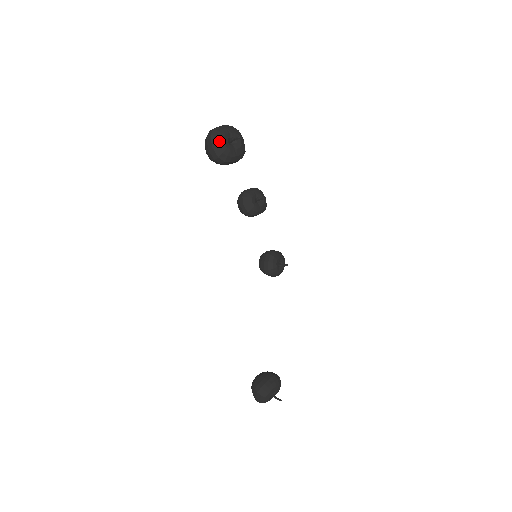
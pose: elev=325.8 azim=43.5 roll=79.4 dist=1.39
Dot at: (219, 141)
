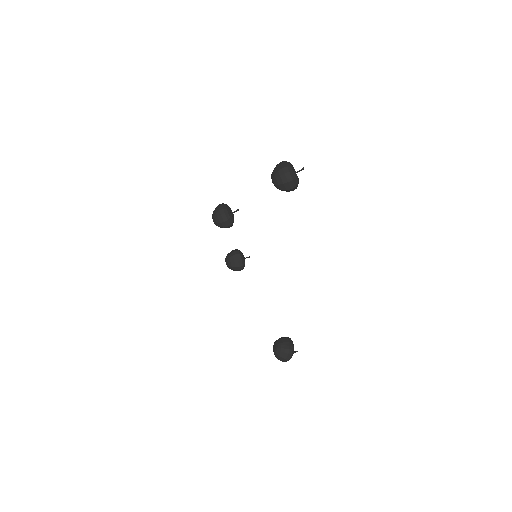
Dot at: (295, 174)
